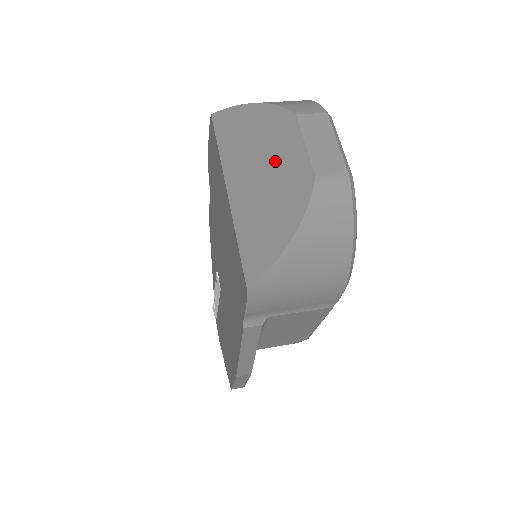
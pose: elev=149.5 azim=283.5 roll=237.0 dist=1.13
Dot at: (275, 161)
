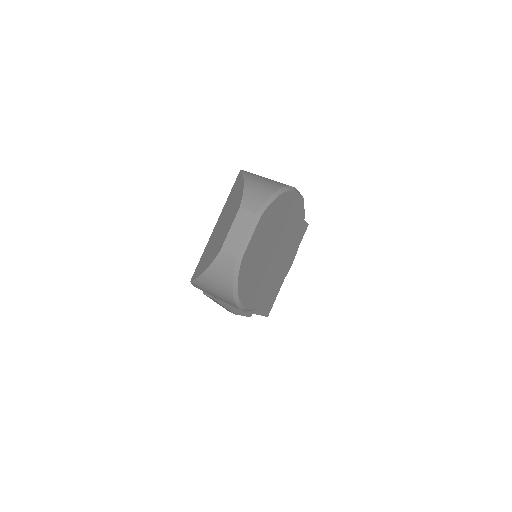
Dot at: (225, 226)
